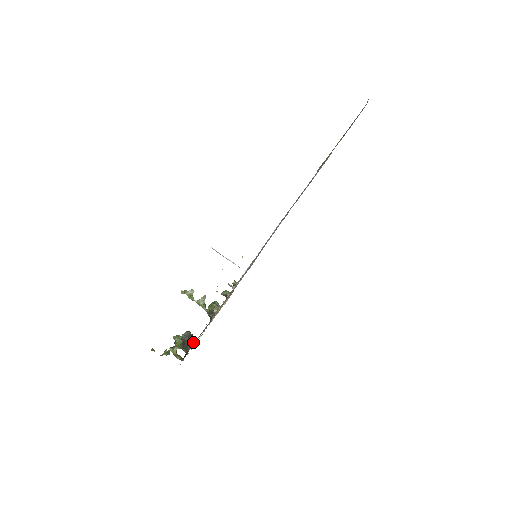
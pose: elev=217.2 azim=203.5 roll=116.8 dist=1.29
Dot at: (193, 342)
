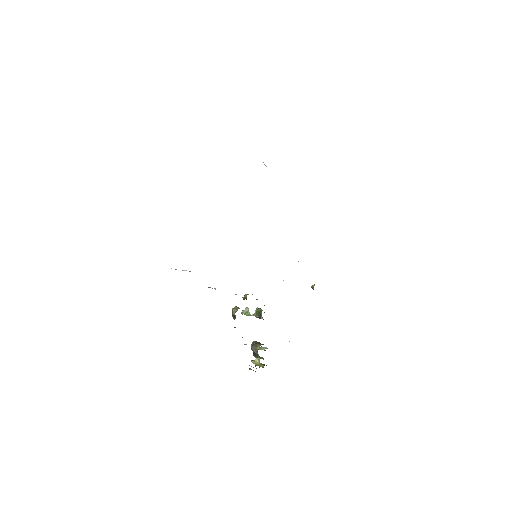
Dot at: (257, 348)
